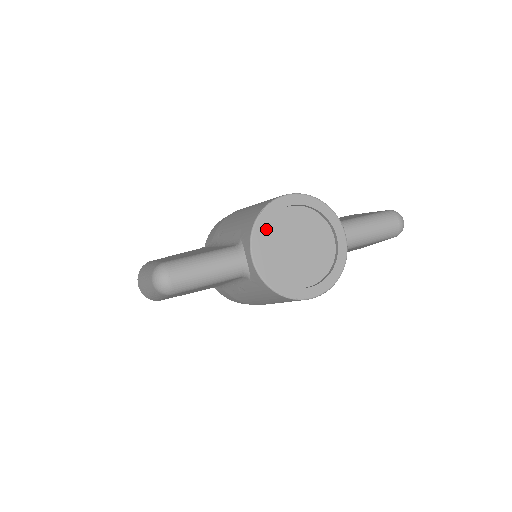
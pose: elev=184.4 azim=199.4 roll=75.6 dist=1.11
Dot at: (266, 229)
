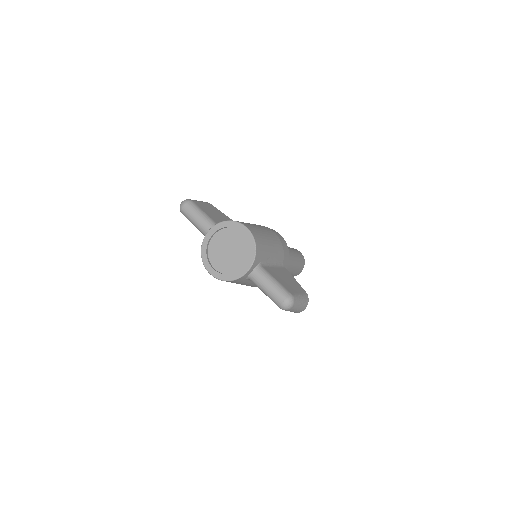
Dot at: (226, 229)
